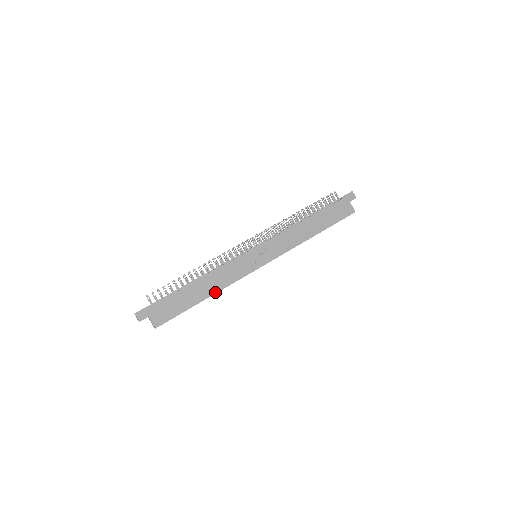
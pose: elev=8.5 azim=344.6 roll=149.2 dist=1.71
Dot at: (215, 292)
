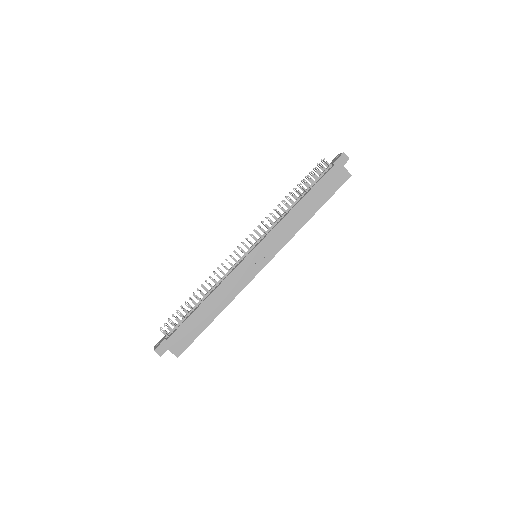
Dot at: (224, 307)
